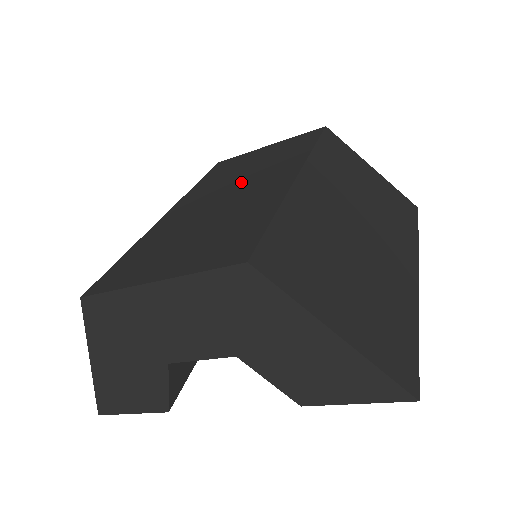
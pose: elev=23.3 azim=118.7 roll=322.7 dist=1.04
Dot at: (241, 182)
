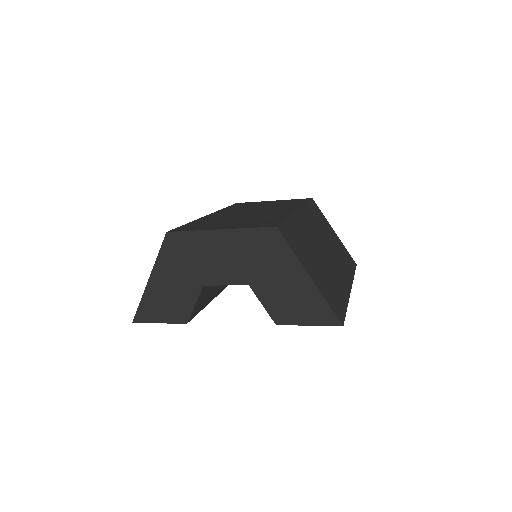
Dot at: (259, 209)
